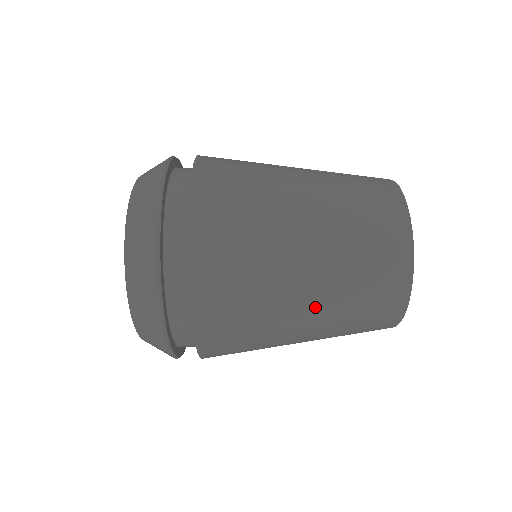
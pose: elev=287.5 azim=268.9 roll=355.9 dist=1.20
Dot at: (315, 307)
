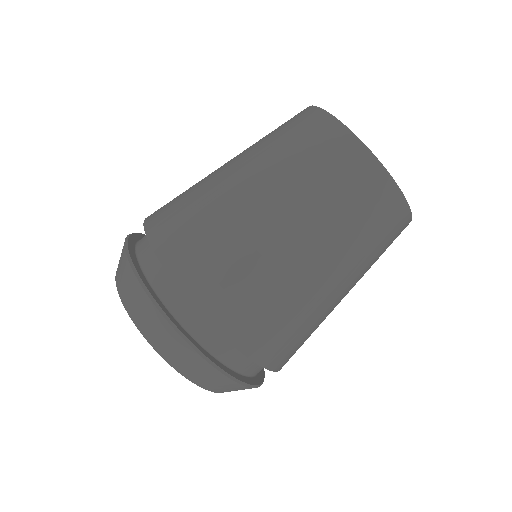
Dot at: occluded
